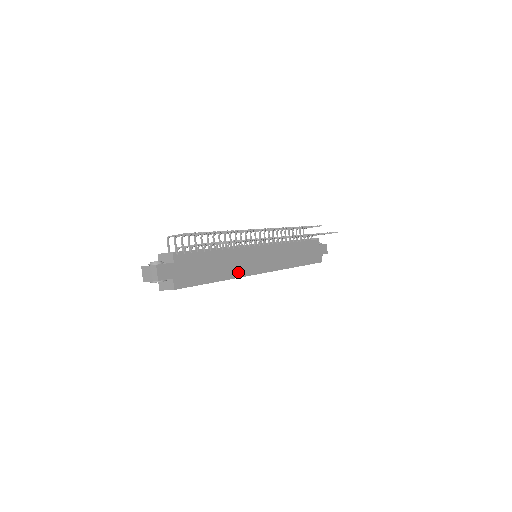
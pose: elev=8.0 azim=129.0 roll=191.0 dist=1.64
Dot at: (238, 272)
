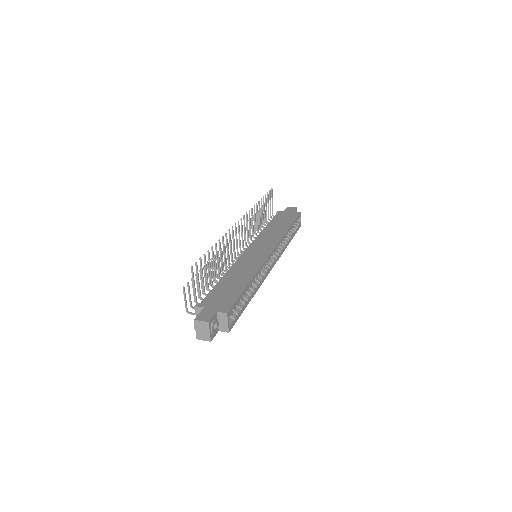
Dot at: (254, 268)
